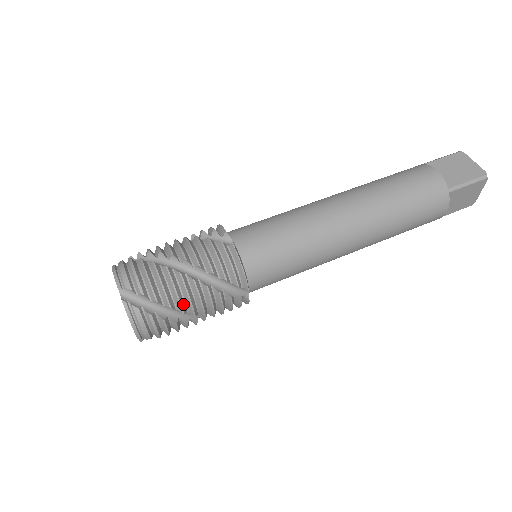
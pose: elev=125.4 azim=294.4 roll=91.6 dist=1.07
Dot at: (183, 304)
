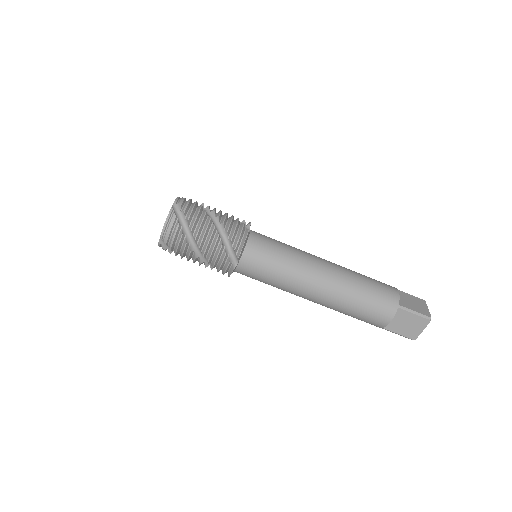
Dot at: occluded
